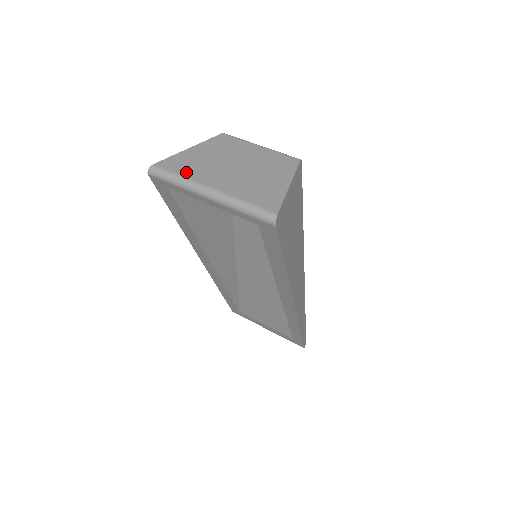
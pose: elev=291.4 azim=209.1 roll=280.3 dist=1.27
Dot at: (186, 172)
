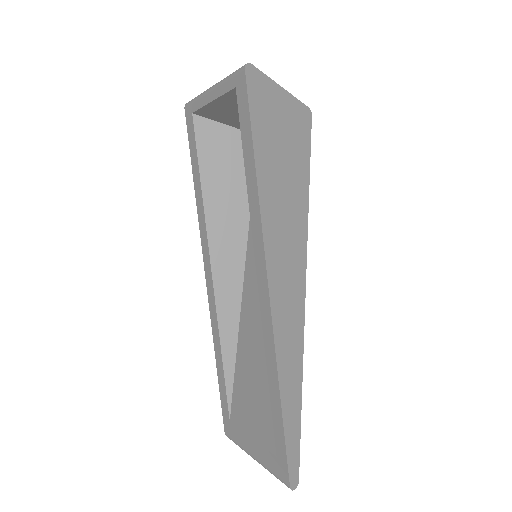
Dot at: occluded
